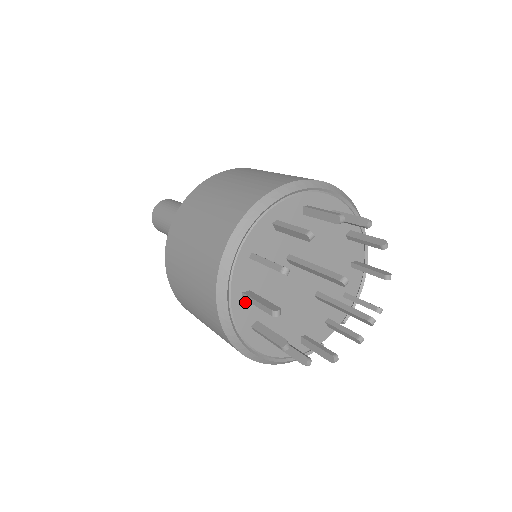
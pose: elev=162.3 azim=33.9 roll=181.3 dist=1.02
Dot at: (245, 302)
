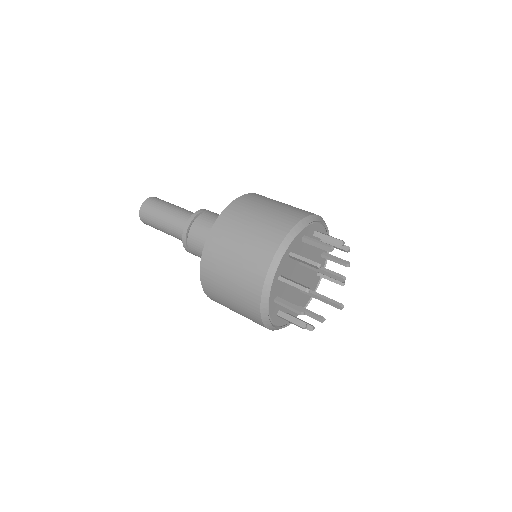
Dot at: (277, 282)
